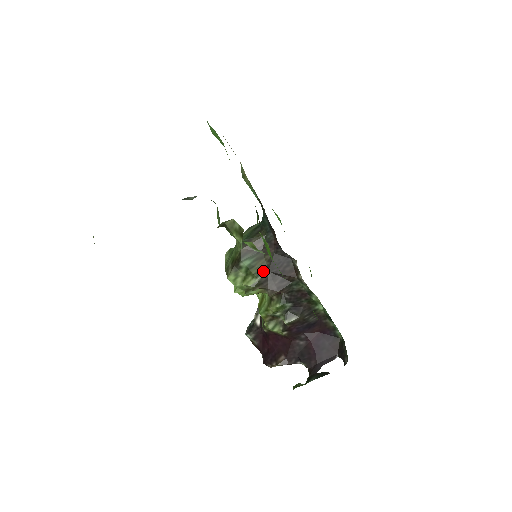
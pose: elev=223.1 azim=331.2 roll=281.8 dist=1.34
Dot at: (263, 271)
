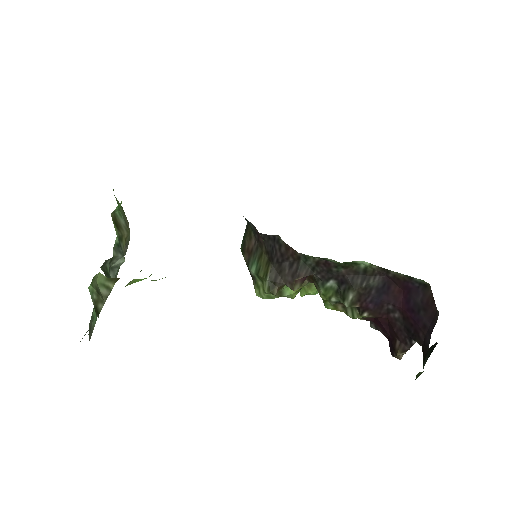
Dot at: (268, 268)
